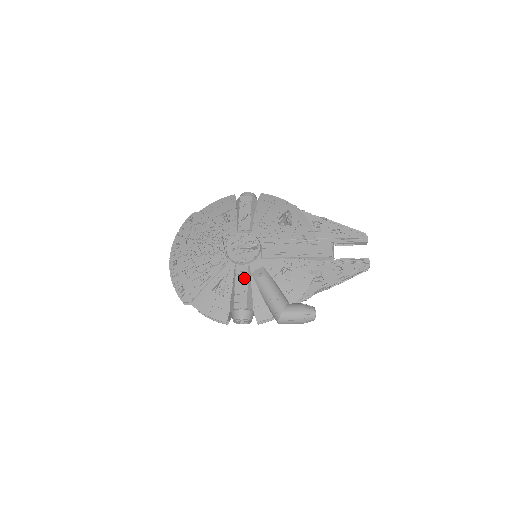
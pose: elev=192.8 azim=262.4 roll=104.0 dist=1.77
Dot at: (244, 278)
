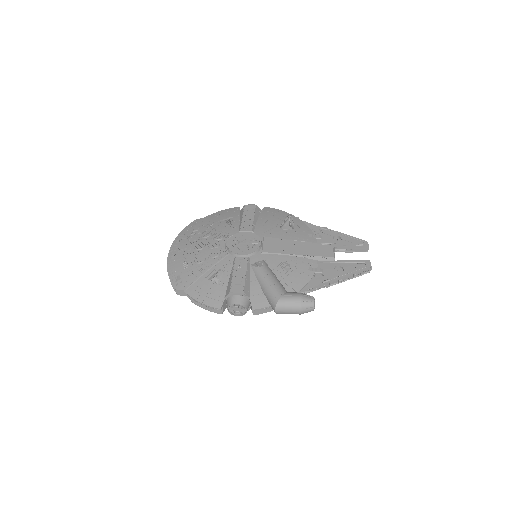
Dot at: (243, 268)
